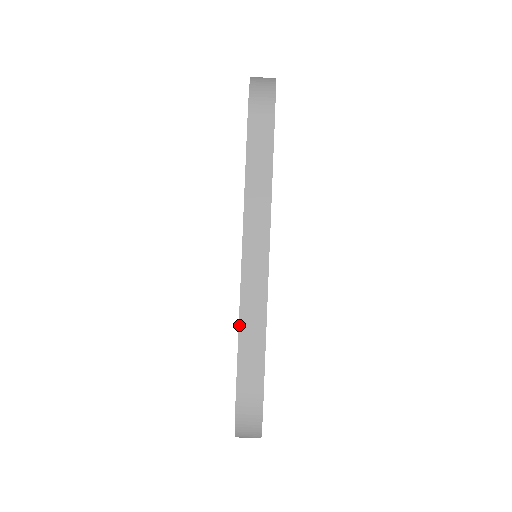
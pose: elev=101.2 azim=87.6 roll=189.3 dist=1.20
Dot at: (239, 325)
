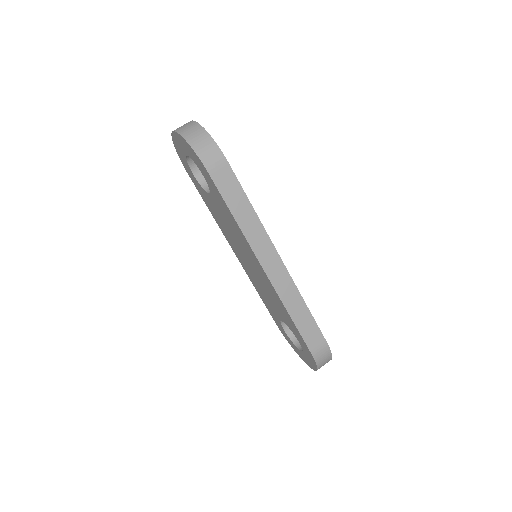
Dot at: (289, 314)
